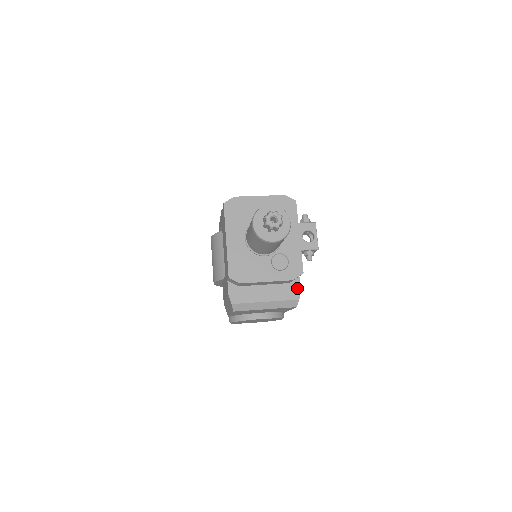
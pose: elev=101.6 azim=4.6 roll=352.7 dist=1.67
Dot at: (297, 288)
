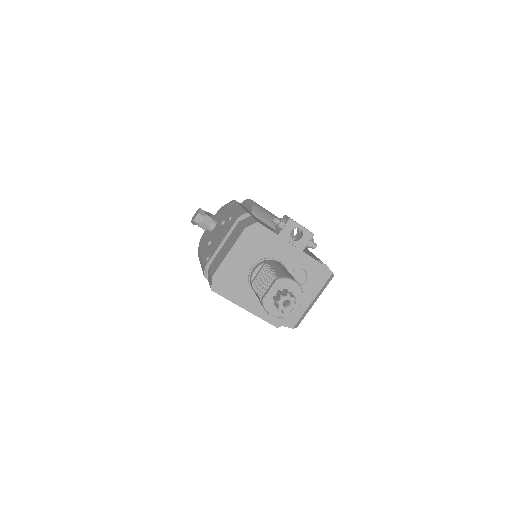
Dot at: (323, 268)
